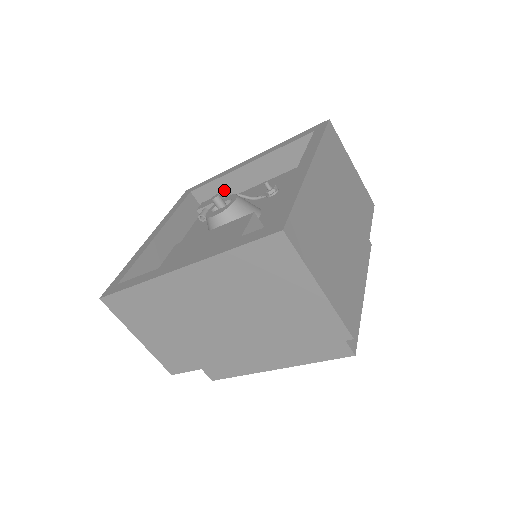
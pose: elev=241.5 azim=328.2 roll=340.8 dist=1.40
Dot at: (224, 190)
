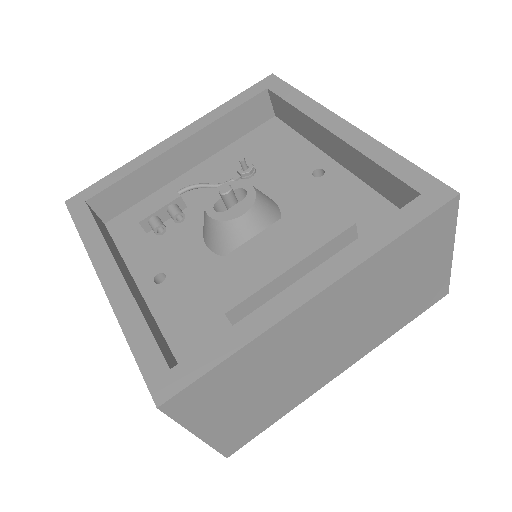
Dot at: (141, 187)
